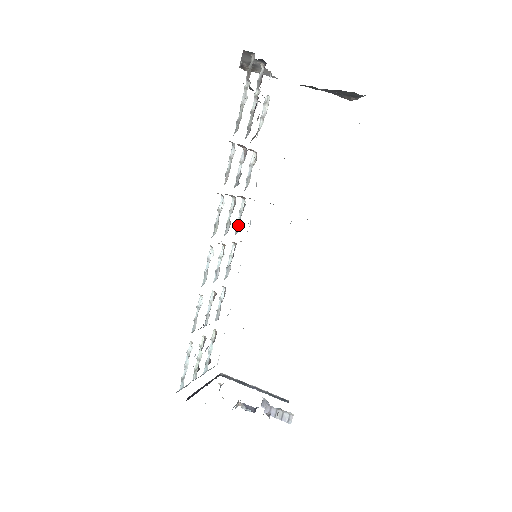
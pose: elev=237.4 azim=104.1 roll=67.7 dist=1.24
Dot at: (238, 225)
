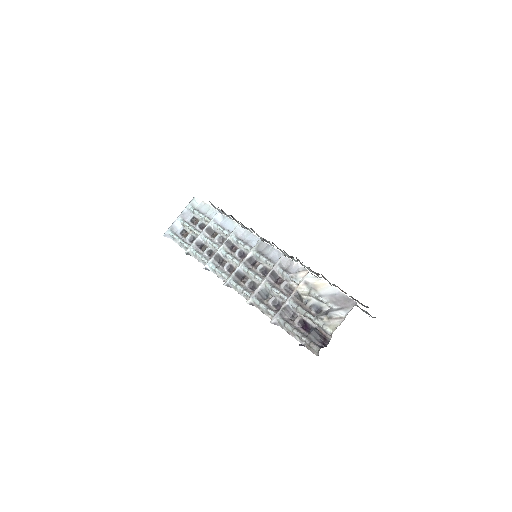
Dot at: (259, 260)
